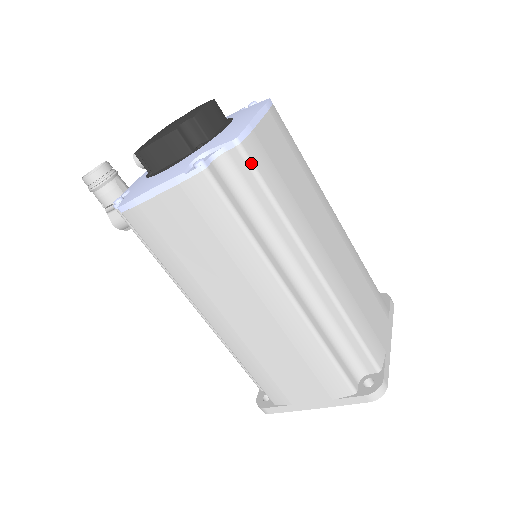
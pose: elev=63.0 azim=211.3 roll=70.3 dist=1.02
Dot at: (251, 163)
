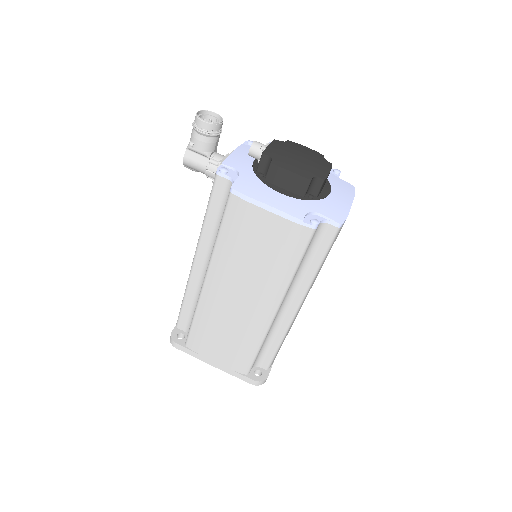
Dot at: (334, 240)
